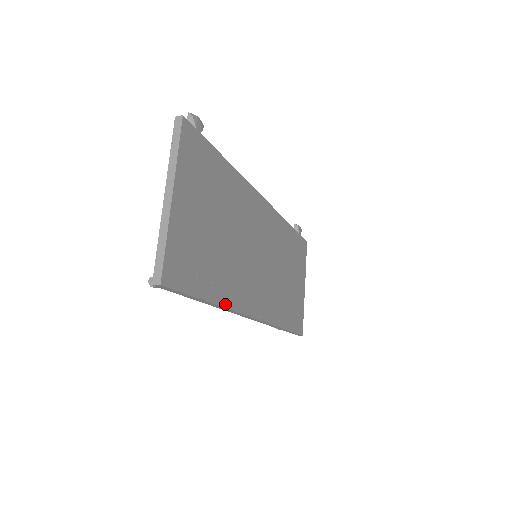
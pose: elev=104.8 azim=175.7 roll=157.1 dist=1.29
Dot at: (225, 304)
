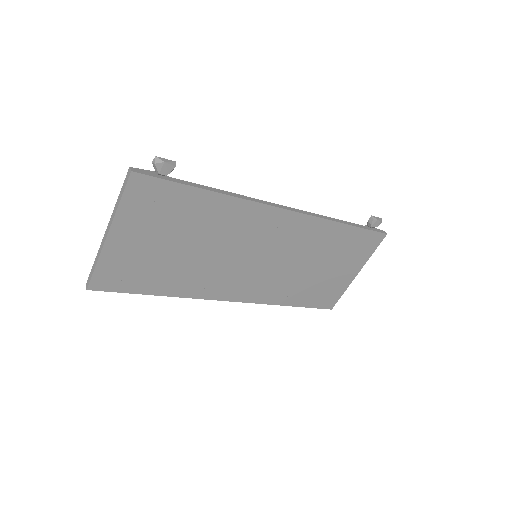
Dot at: (181, 295)
